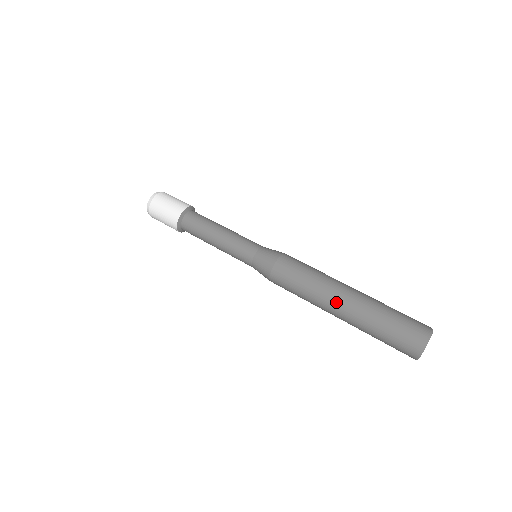
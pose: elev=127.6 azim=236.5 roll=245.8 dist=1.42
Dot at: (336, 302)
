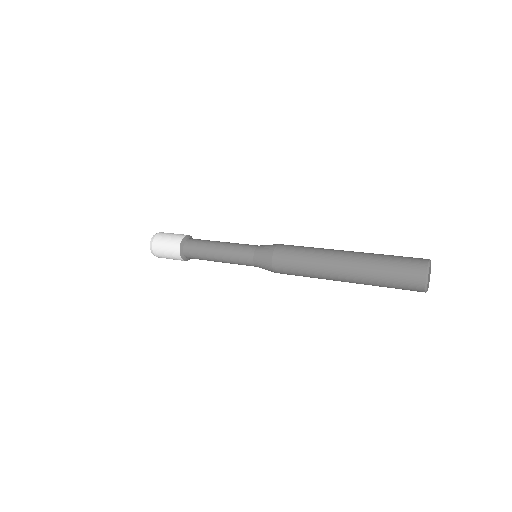
Dot at: (341, 251)
